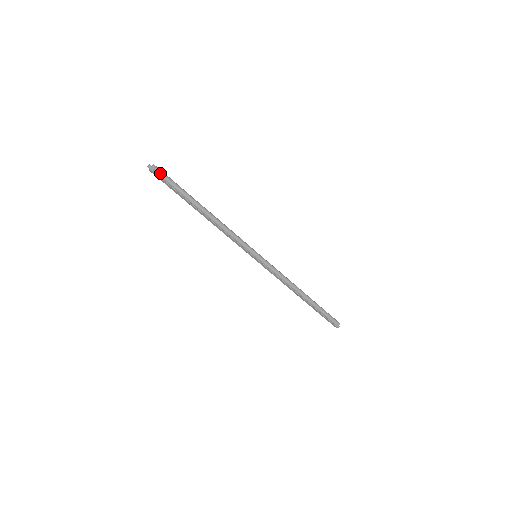
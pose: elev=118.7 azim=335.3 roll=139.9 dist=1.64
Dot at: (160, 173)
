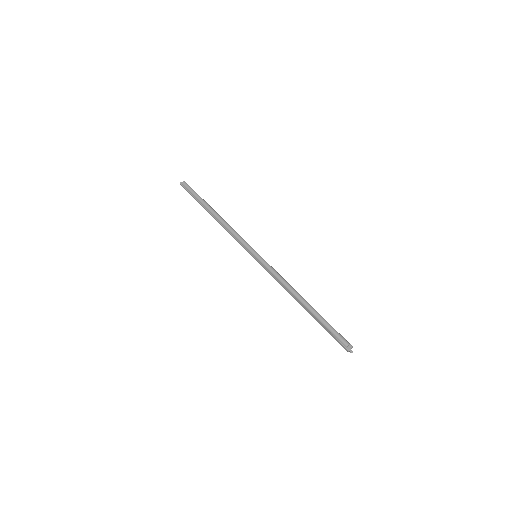
Dot at: (186, 185)
